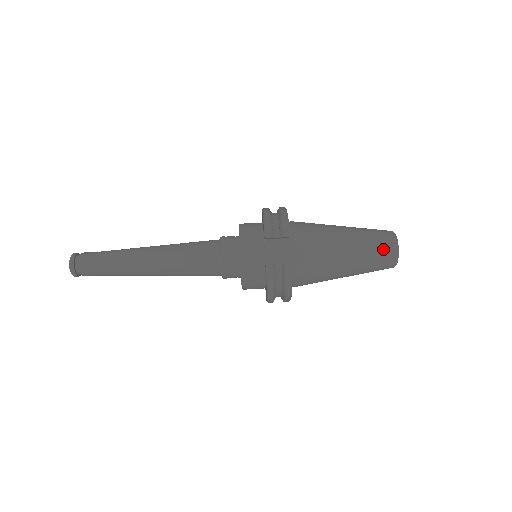
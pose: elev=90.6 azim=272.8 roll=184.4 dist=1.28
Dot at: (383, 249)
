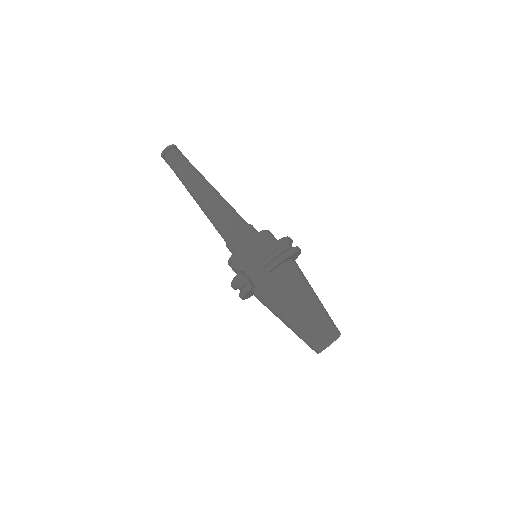
Dot at: (316, 338)
